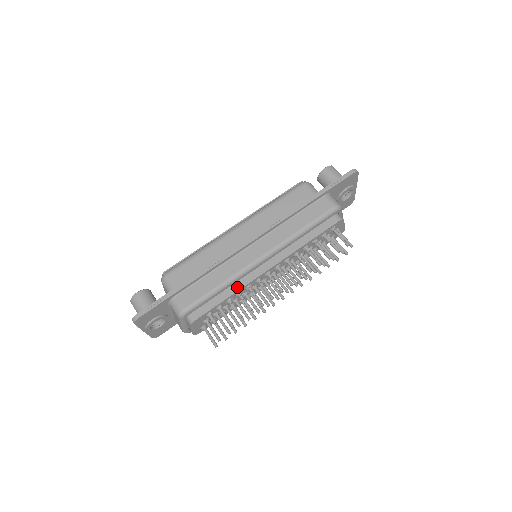
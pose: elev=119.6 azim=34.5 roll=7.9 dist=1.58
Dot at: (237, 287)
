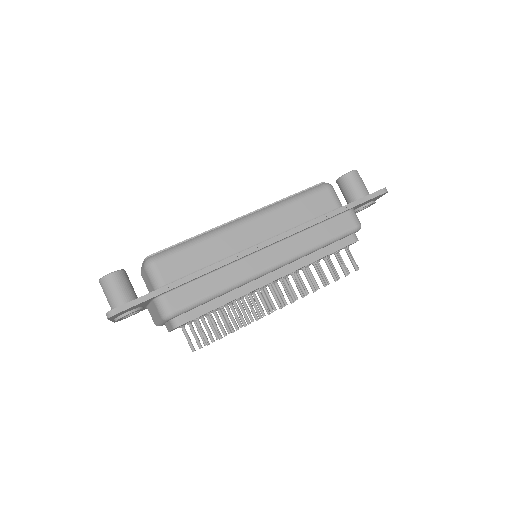
Dot at: (235, 295)
